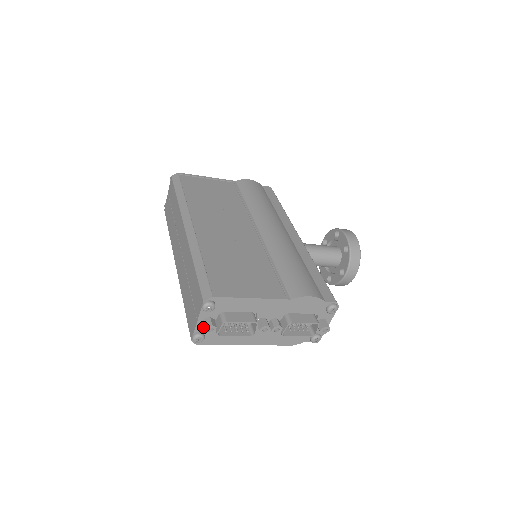
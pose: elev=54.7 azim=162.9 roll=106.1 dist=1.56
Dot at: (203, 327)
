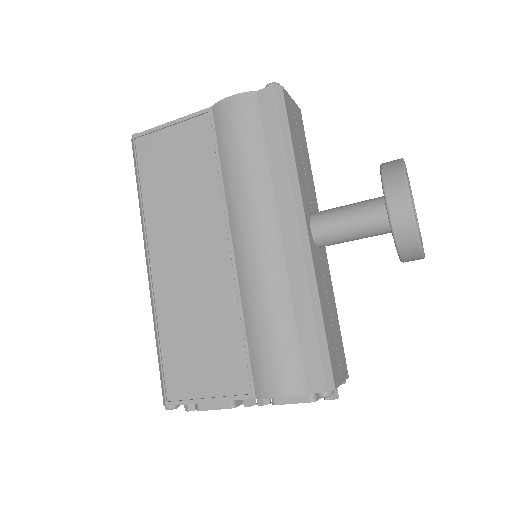
Dot at: occluded
